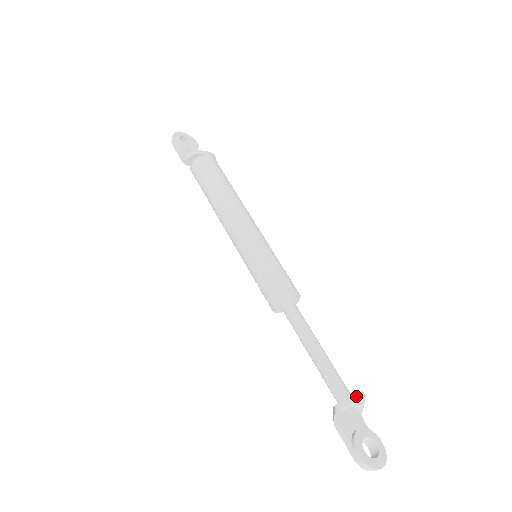
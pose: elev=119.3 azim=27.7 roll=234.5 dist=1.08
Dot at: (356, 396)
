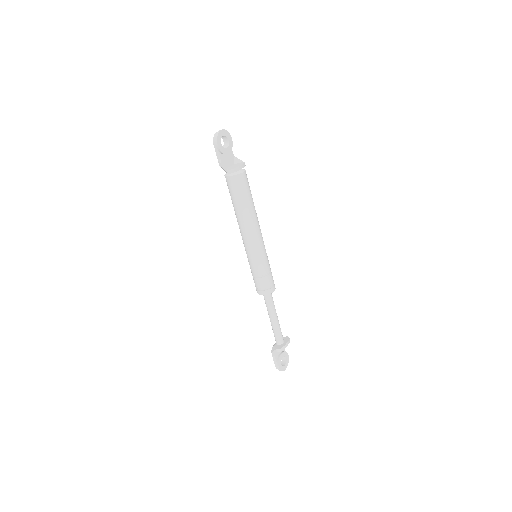
Dot at: (287, 344)
